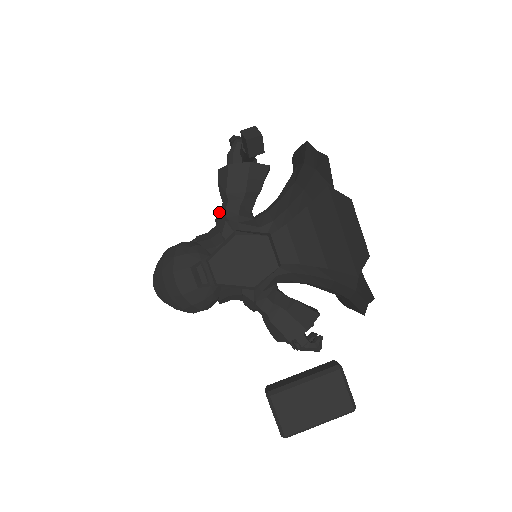
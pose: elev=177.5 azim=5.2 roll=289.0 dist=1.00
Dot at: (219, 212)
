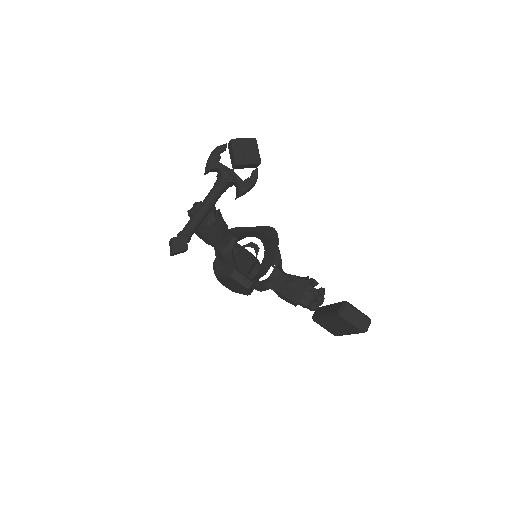
Dot at: (214, 248)
